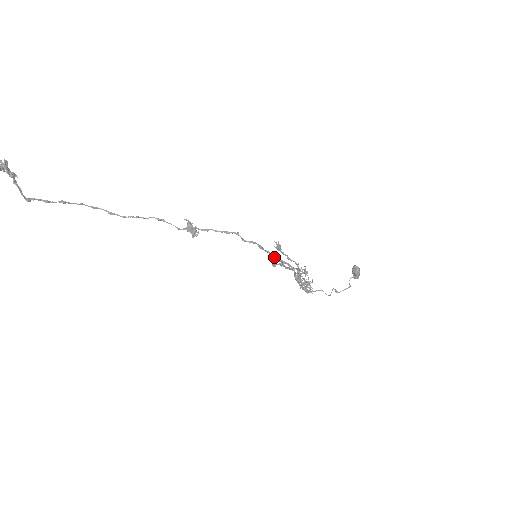
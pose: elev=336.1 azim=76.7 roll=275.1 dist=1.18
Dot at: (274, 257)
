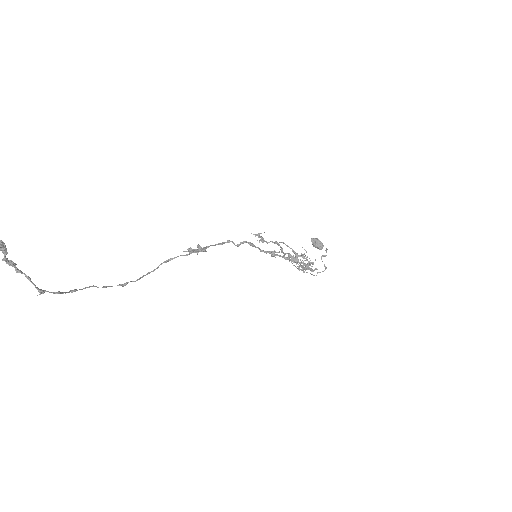
Dot at: (266, 252)
